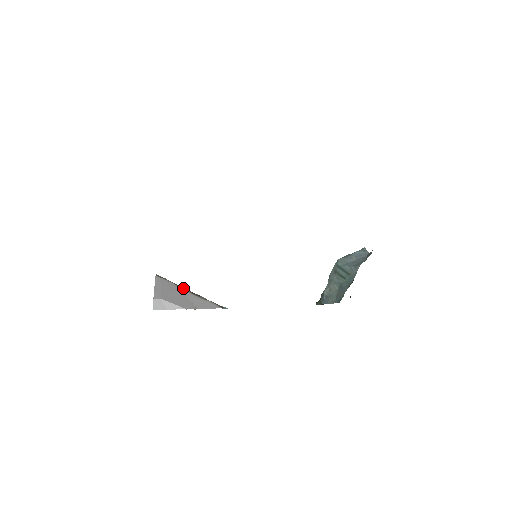
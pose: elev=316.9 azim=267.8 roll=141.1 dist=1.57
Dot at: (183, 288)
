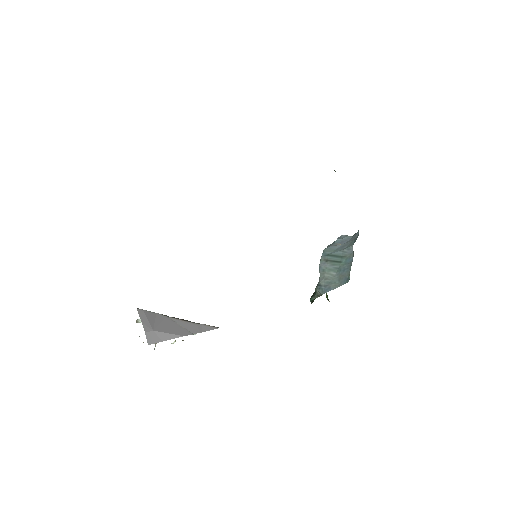
Dot at: (170, 317)
